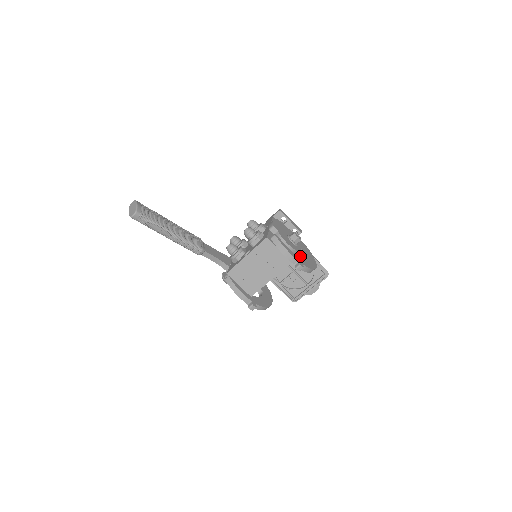
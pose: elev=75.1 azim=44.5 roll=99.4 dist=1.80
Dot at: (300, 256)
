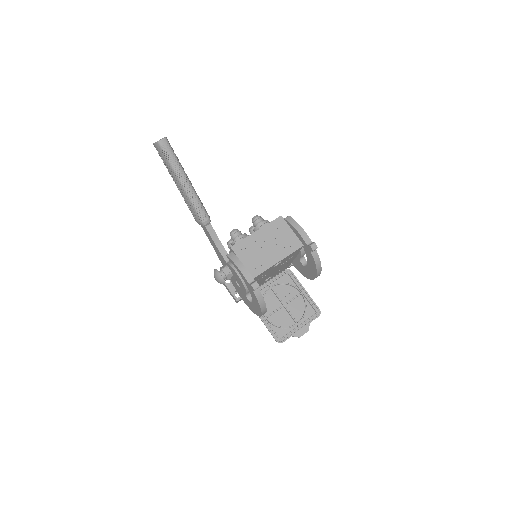
Dot at: (291, 289)
